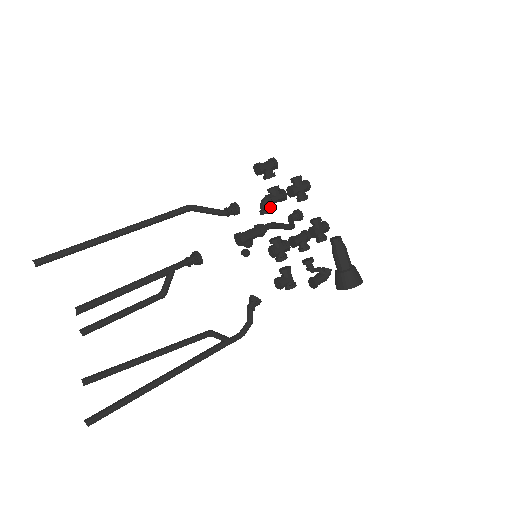
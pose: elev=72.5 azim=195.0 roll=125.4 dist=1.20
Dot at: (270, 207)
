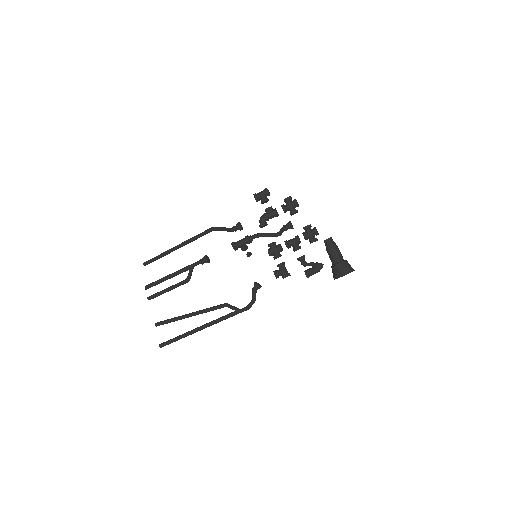
Dot at: (264, 222)
